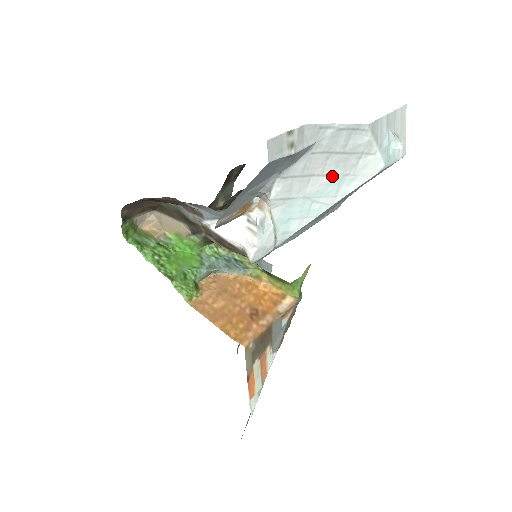
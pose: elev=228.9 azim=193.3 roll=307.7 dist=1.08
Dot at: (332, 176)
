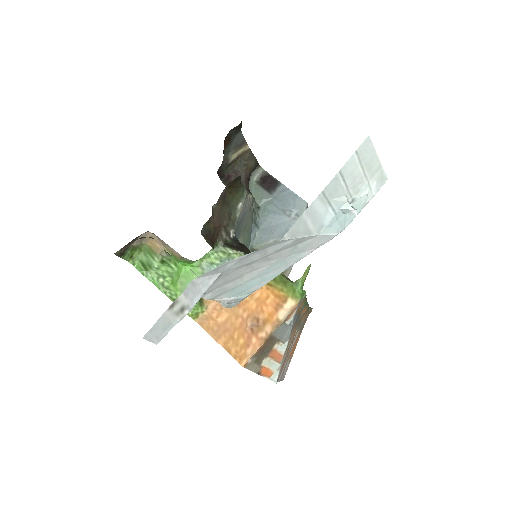
Dot at: (269, 264)
